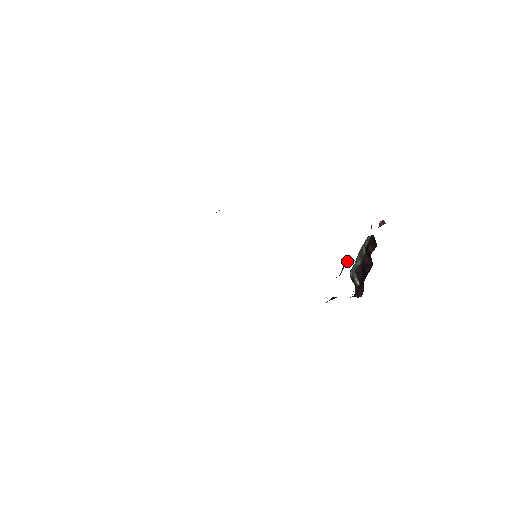
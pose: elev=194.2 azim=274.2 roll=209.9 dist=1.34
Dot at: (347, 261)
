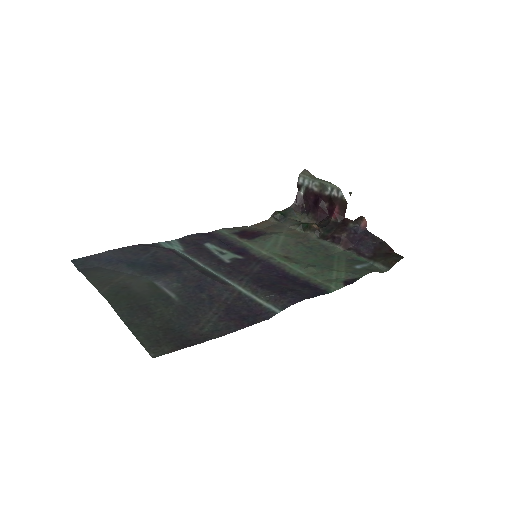
Dot at: (317, 231)
